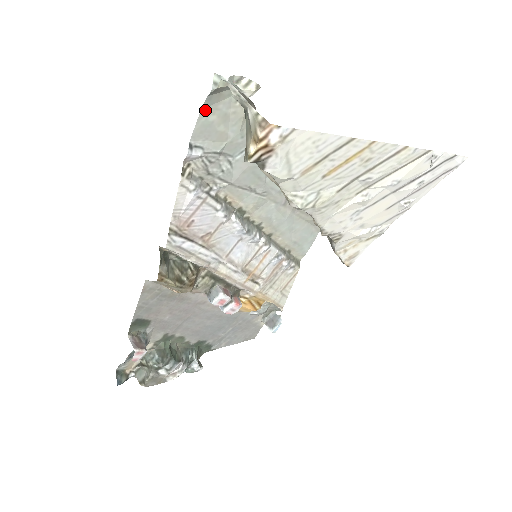
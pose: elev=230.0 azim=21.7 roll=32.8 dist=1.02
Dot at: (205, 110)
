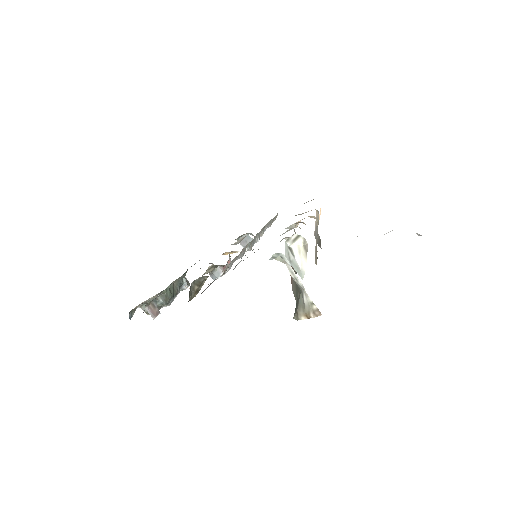
Dot at: occluded
